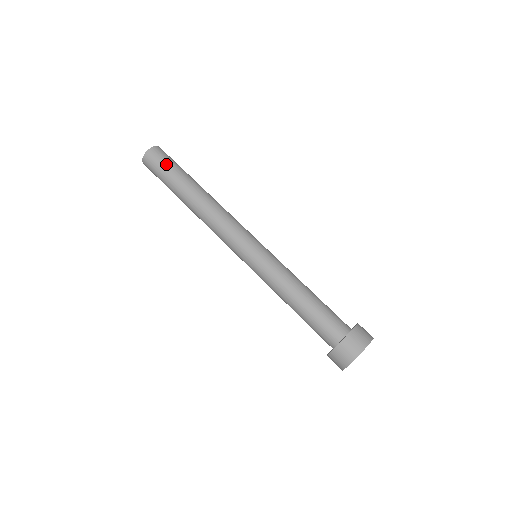
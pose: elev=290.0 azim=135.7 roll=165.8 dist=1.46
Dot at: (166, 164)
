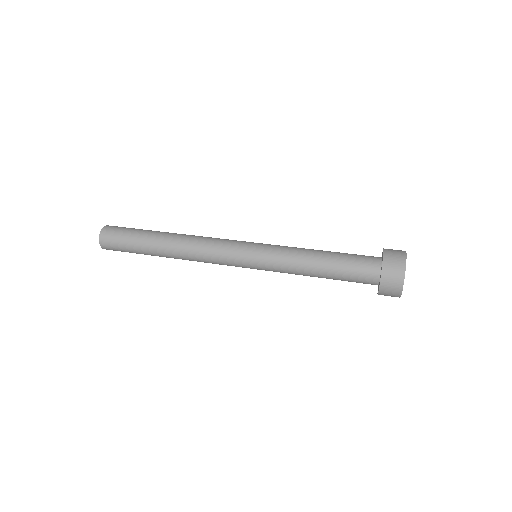
Dot at: (126, 230)
